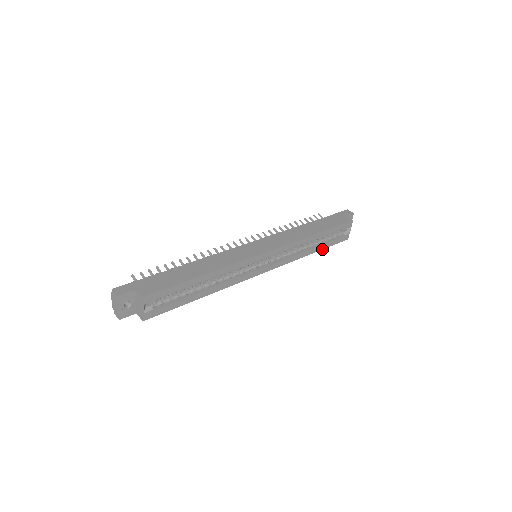
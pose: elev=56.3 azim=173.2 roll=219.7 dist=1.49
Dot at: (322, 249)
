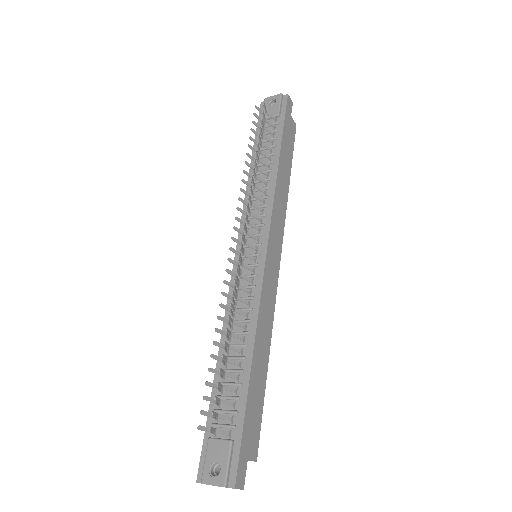
Dot at: occluded
